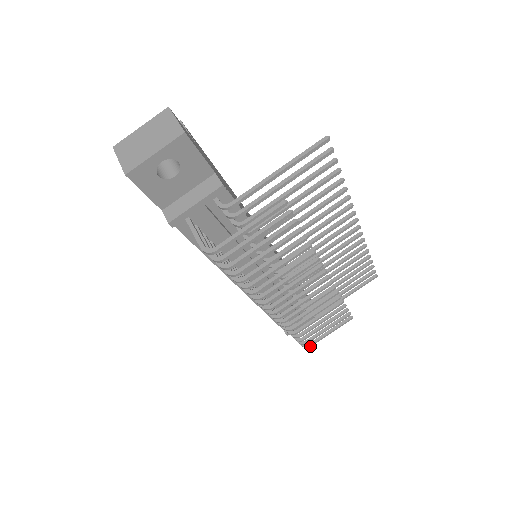
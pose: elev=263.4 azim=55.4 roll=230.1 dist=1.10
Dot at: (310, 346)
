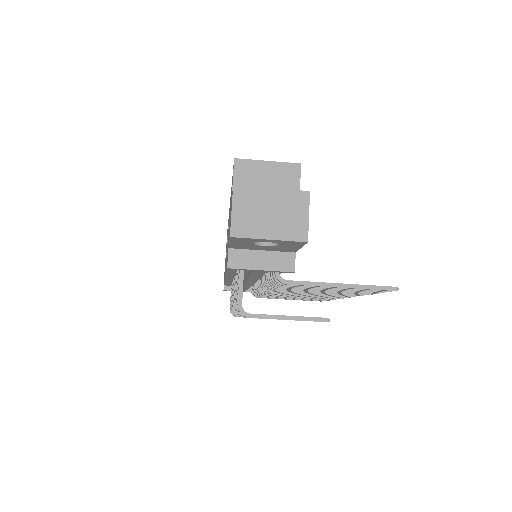
Dot at: occluded
